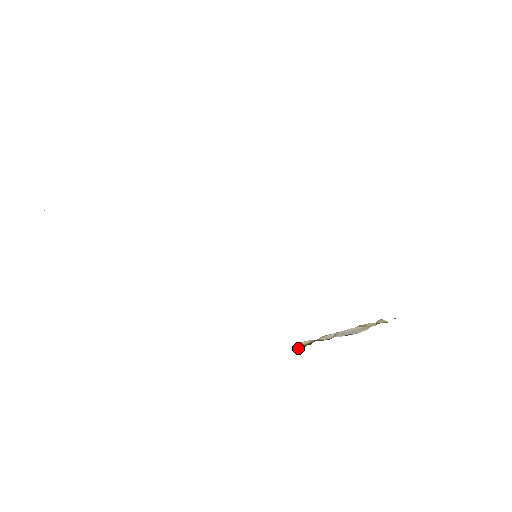
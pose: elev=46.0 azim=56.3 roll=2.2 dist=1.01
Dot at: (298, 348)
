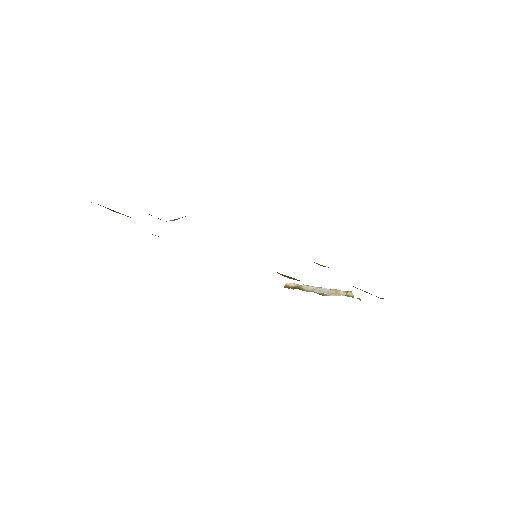
Dot at: (284, 287)
